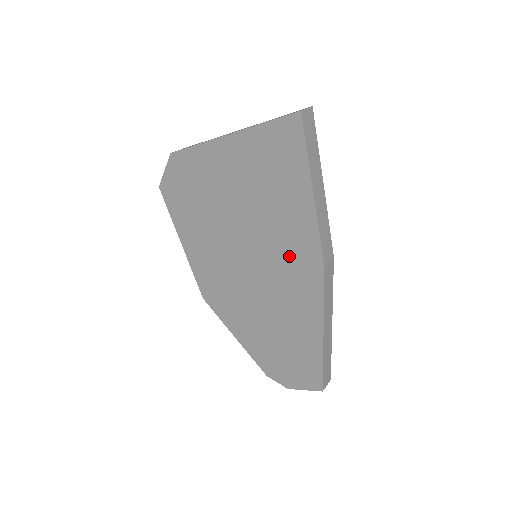
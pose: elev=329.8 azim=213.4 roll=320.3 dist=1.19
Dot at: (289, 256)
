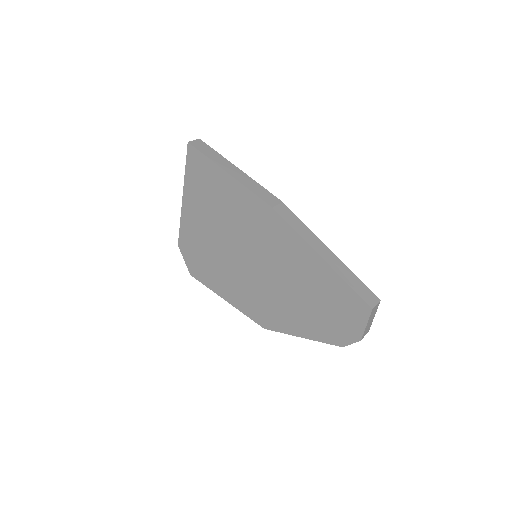
Dot at: (257, 227)
